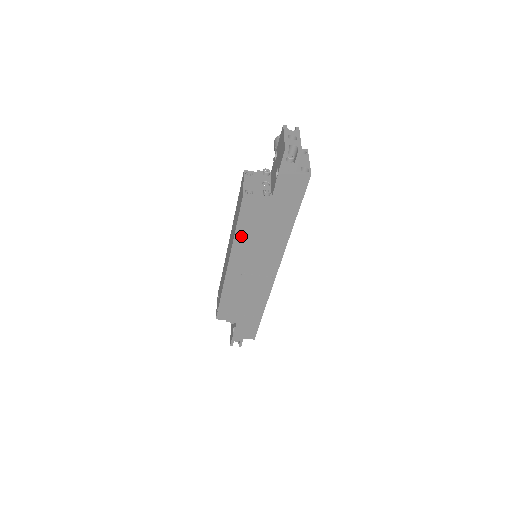
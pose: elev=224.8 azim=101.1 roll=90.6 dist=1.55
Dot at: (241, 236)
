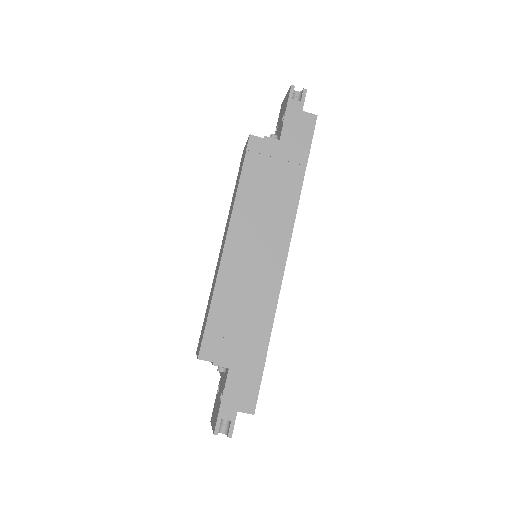
Dot at: (244, 193)
